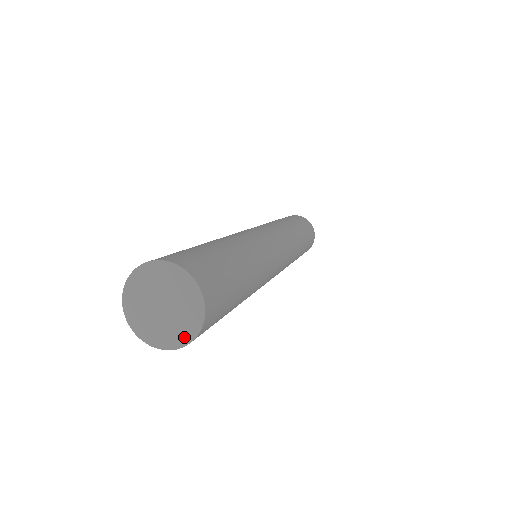
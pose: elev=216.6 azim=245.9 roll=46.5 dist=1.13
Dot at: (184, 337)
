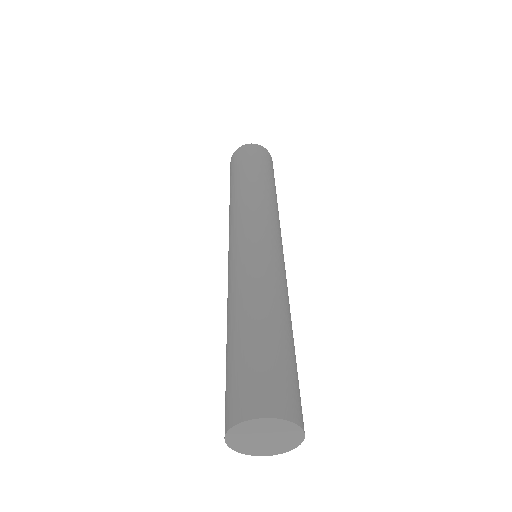
Dot at: (279, 451)
